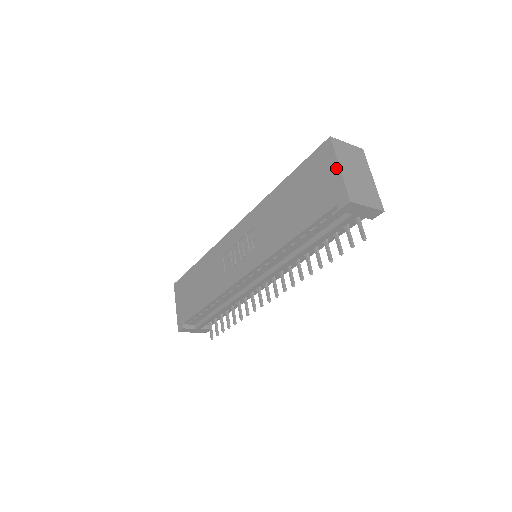
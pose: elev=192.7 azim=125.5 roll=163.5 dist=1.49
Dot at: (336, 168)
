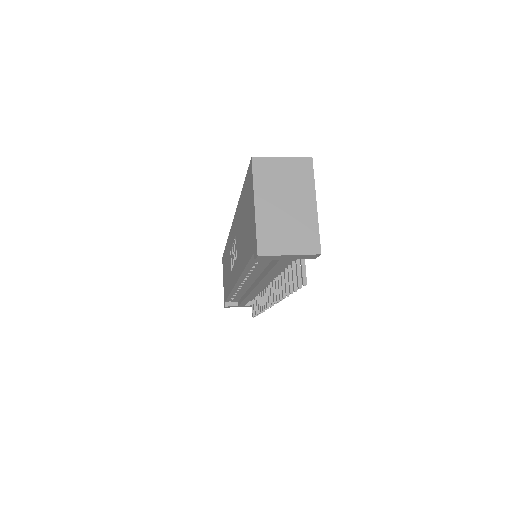
Dot at: (253, 204)
